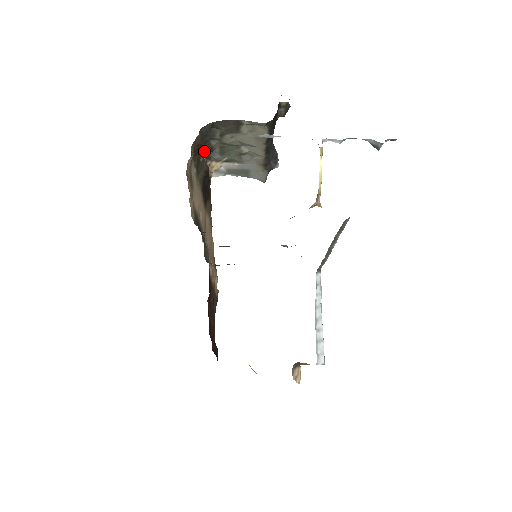
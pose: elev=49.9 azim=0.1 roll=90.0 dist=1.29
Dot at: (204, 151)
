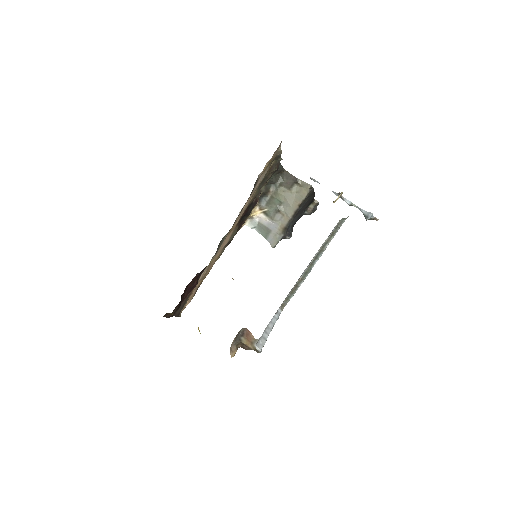
Dot at: (264, 188)
